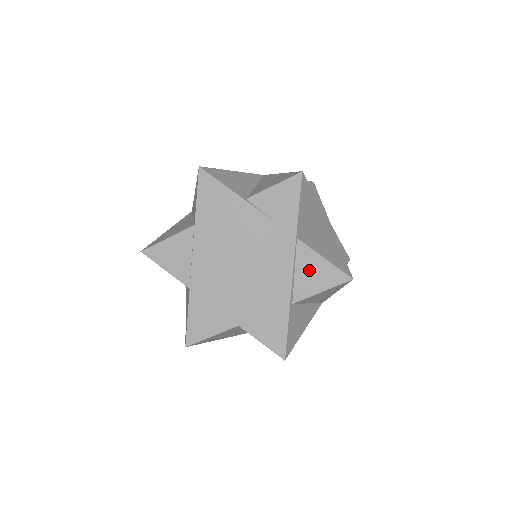
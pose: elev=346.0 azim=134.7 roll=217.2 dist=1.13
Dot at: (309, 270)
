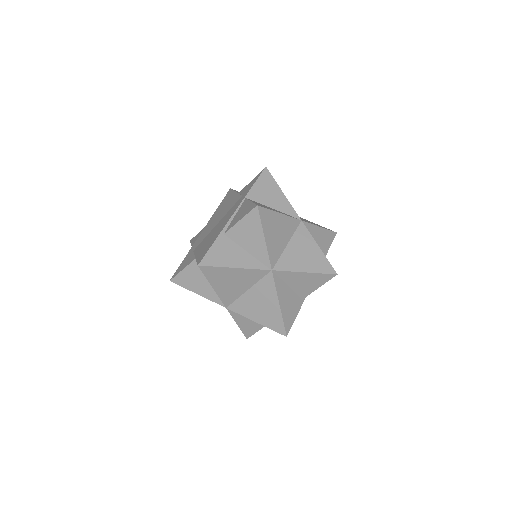
Dot at: (241, 211)
